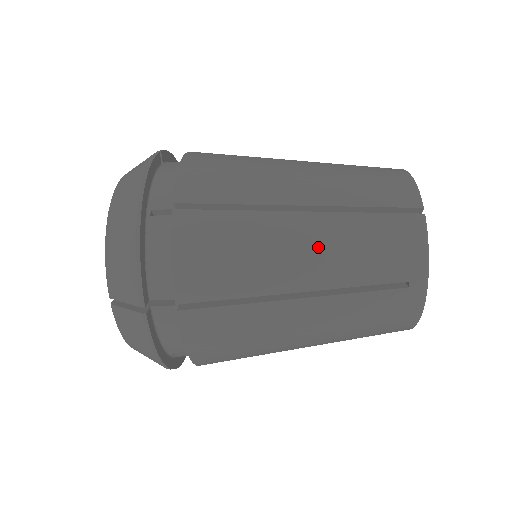
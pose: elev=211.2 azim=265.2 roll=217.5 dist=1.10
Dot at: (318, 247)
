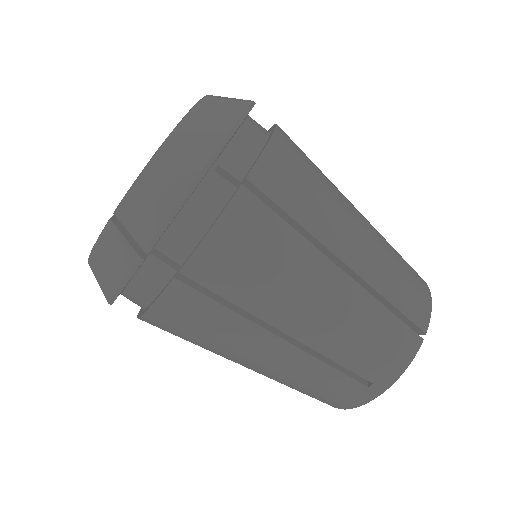
Dot at: occluded
